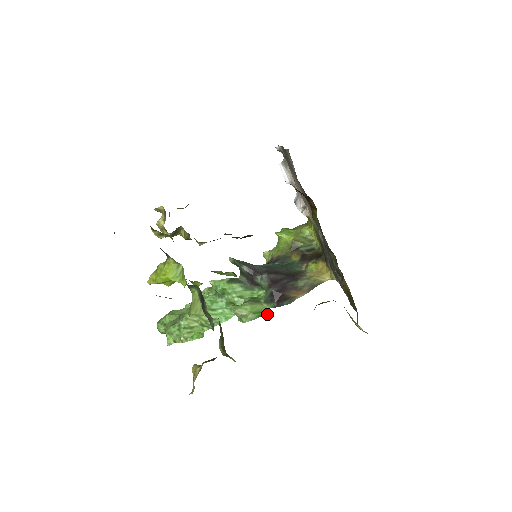
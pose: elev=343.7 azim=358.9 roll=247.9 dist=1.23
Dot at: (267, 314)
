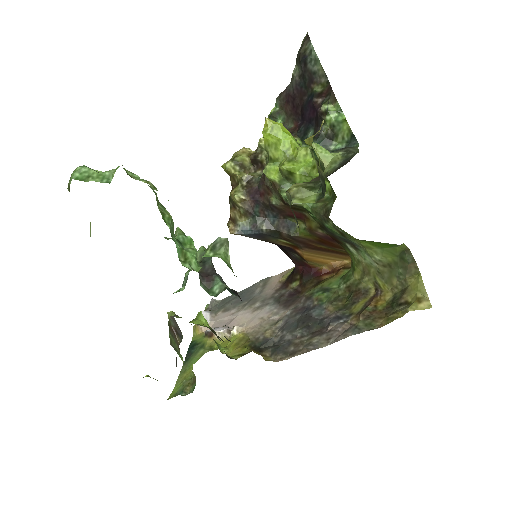
Dot at: occluded
